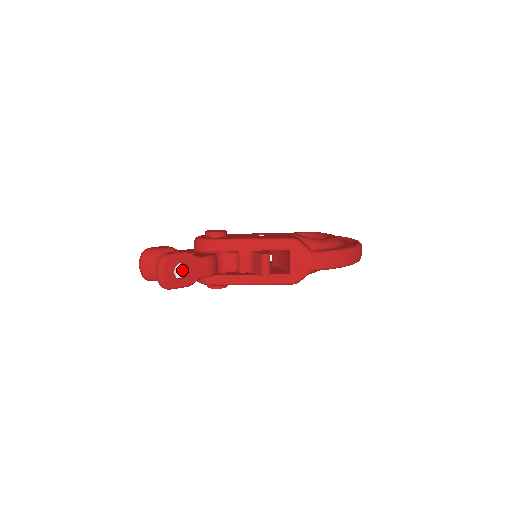
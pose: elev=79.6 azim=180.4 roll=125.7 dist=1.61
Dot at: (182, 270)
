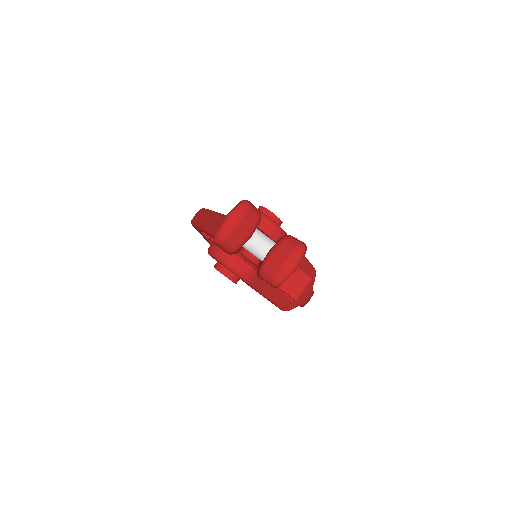
Dot at: occluded
